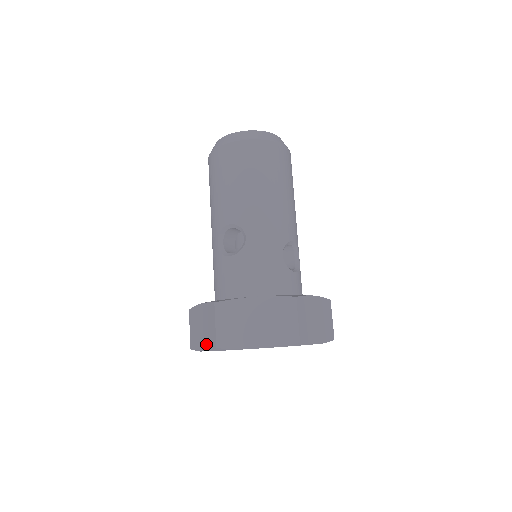
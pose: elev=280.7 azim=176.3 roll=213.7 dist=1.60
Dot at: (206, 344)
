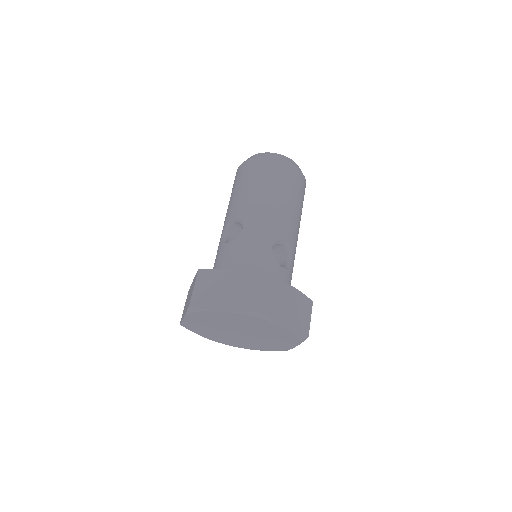
Dot at: (186, 309)
